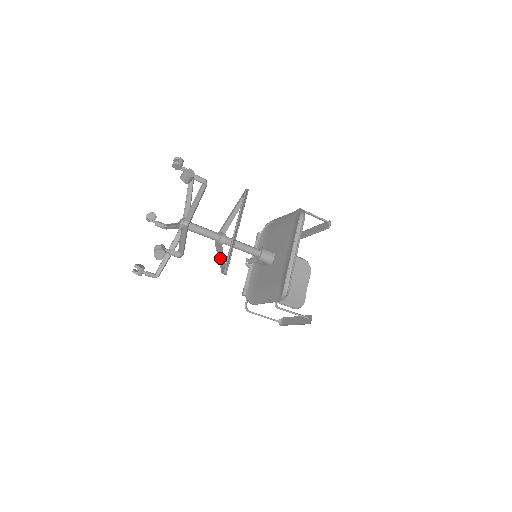
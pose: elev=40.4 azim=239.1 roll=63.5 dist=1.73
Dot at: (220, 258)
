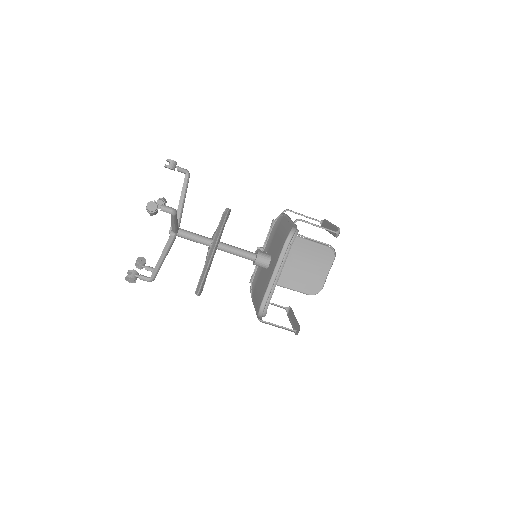
Dot at: occluded
